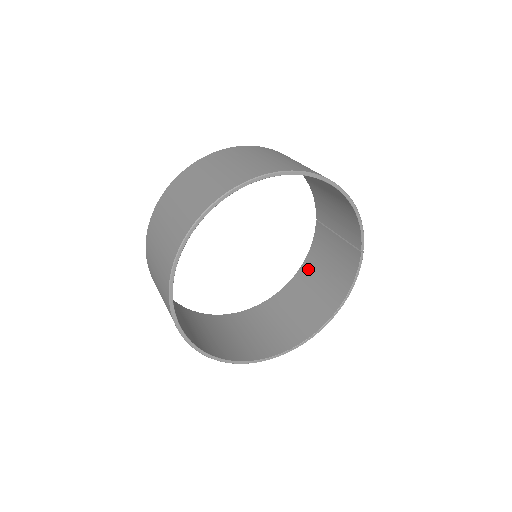
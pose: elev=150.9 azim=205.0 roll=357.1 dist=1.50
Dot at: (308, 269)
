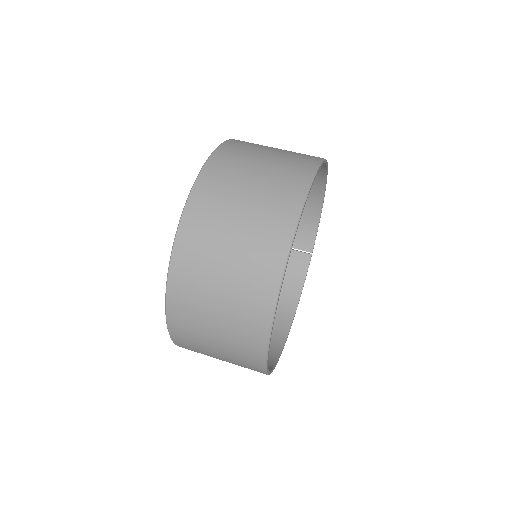
Dot at: occluded
